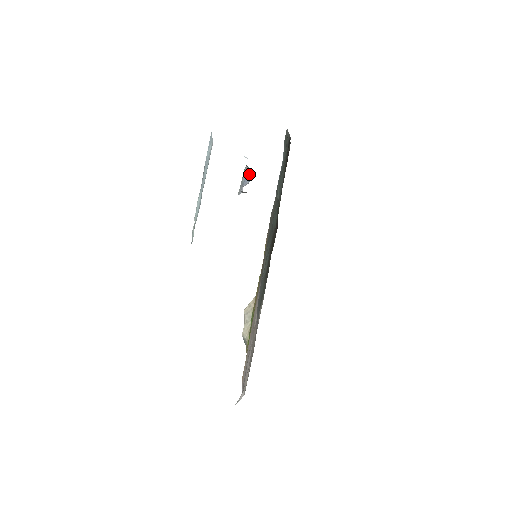
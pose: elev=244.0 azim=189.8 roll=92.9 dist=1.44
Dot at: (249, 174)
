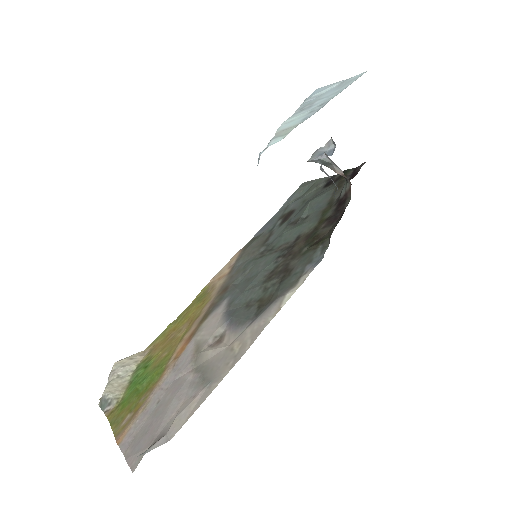
Dot at: (331, 150)
